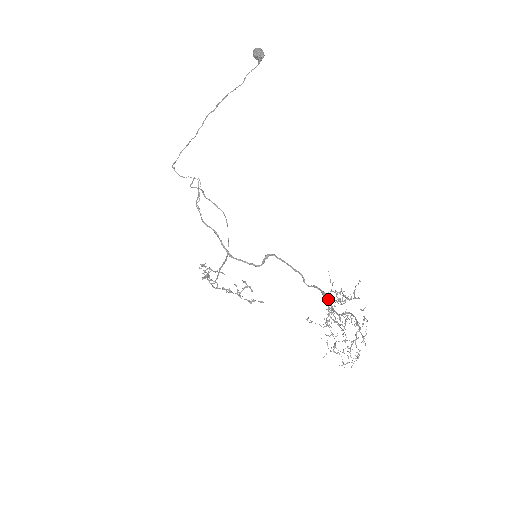
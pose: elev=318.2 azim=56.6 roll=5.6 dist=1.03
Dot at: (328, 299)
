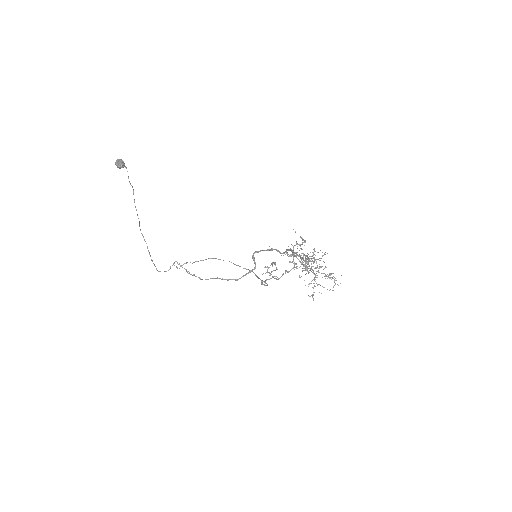
Dot at: occluded
